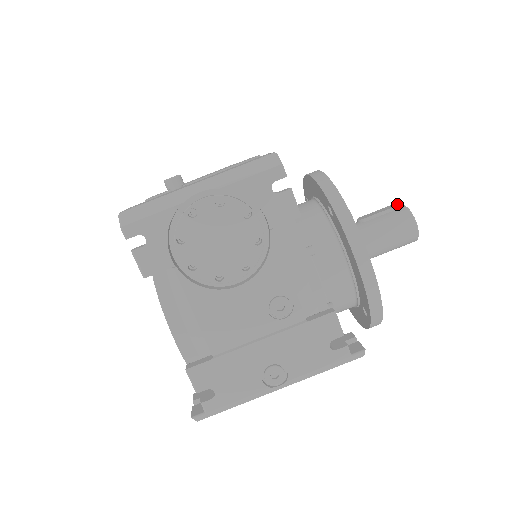
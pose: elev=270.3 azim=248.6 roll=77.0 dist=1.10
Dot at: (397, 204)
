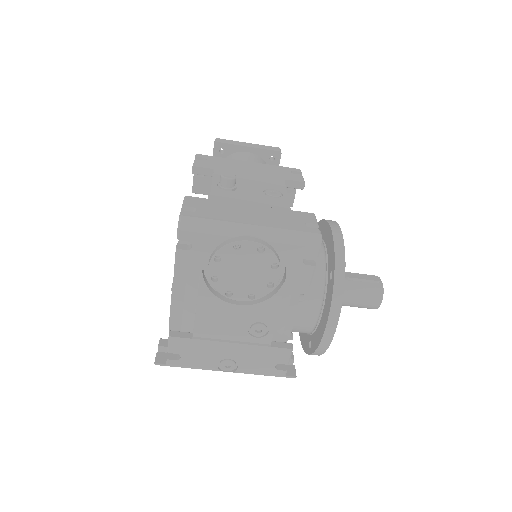
Dot at: (378, 279)
